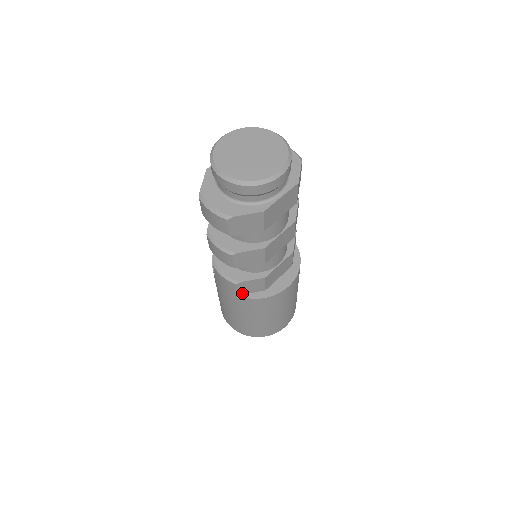
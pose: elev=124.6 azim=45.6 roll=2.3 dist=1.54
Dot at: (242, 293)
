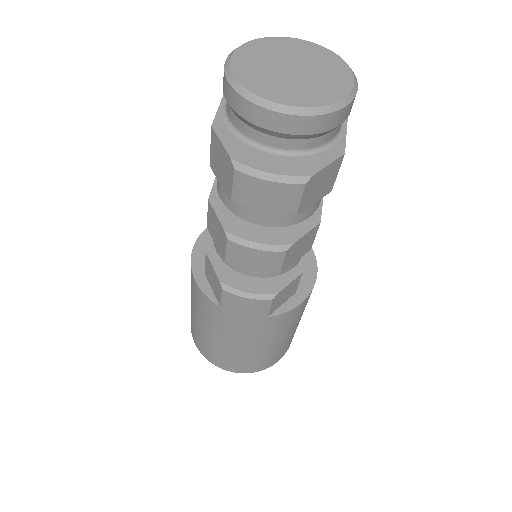
Dot at: (273, 310)
